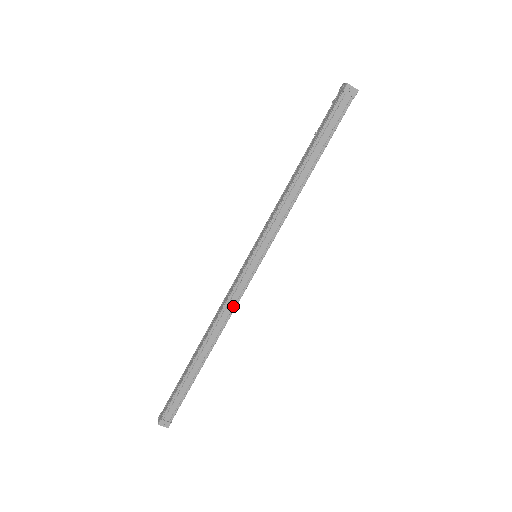
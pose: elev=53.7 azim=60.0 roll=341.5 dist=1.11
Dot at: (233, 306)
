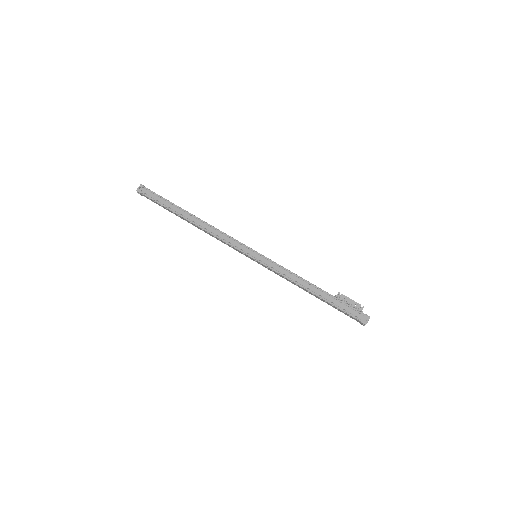
Dot at: (222, 241)
